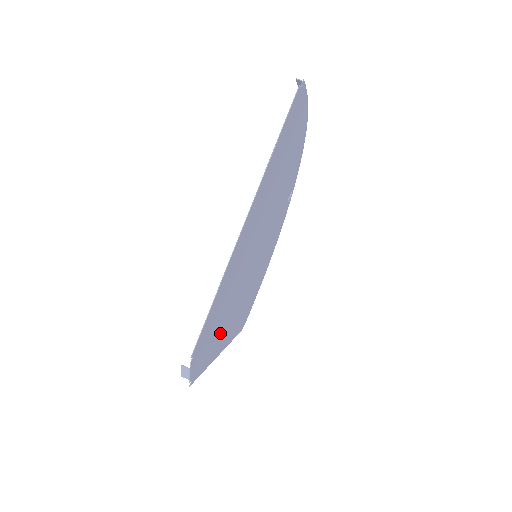
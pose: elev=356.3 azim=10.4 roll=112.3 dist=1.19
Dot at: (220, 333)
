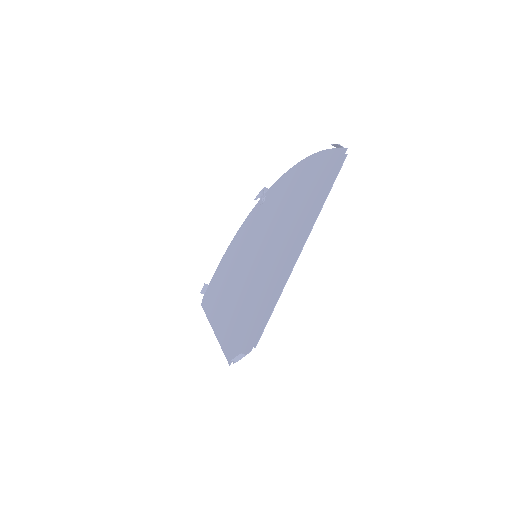
Dot at: (234, 320)
